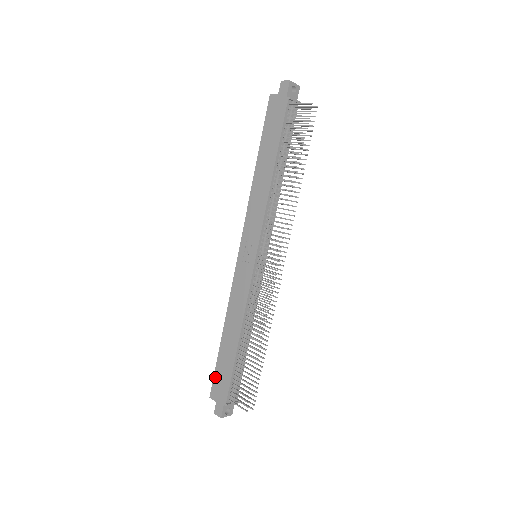
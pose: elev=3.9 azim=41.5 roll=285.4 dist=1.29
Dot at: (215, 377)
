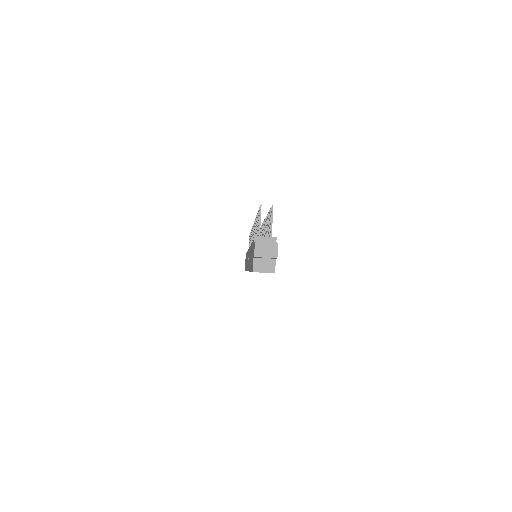
Dot at: (251, 269)
